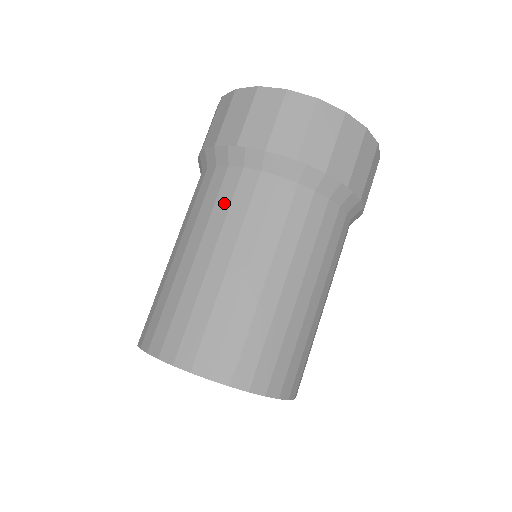
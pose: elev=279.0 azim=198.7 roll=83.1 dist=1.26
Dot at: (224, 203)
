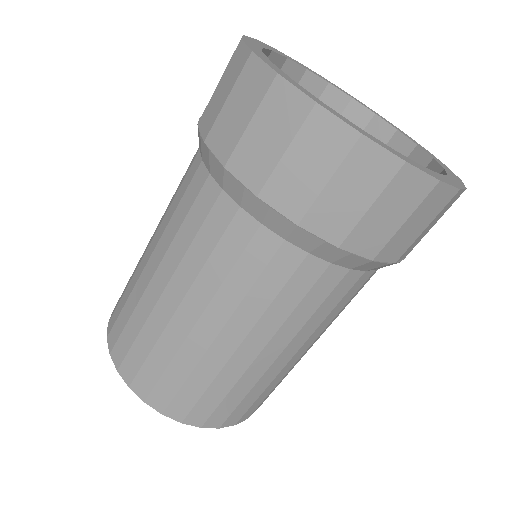
Dot at: (224, 260)
